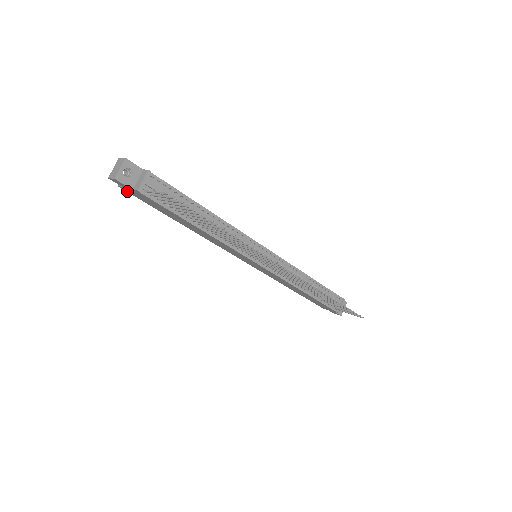
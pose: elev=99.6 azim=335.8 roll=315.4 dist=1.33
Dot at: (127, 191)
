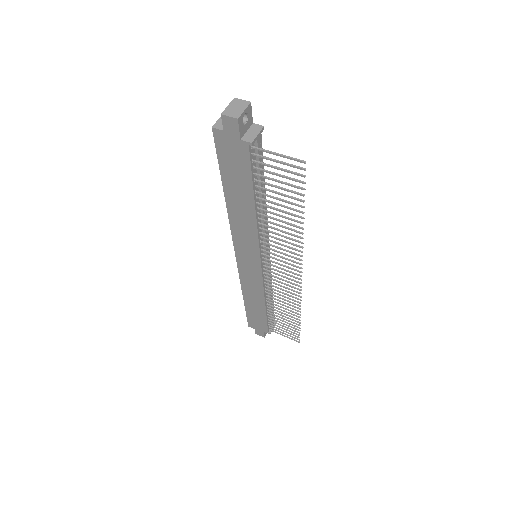
Dot at: (217, 137)
